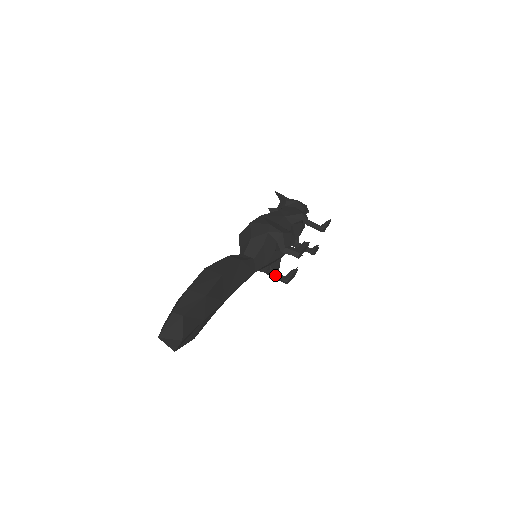
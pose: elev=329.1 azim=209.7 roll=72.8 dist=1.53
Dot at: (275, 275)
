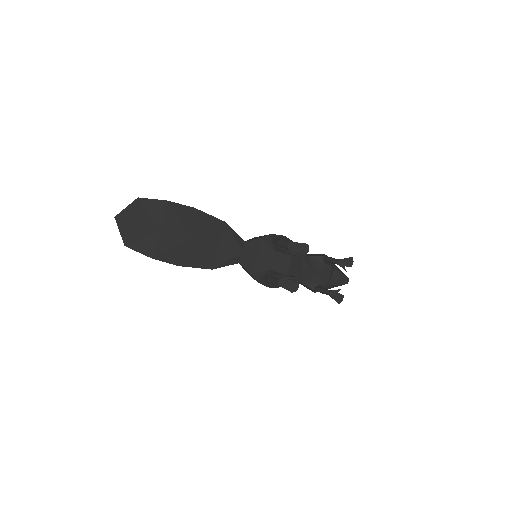
Dot at: (270, 276)
